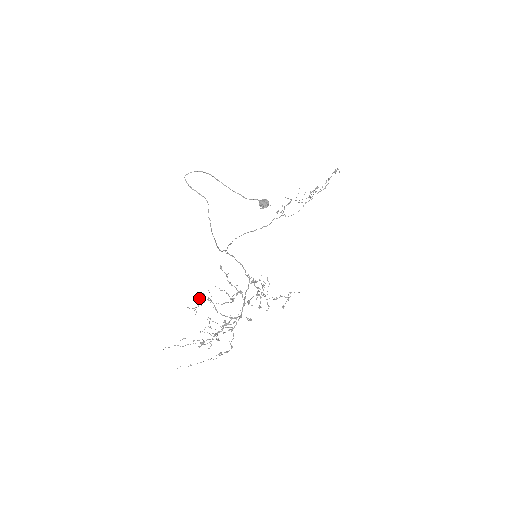
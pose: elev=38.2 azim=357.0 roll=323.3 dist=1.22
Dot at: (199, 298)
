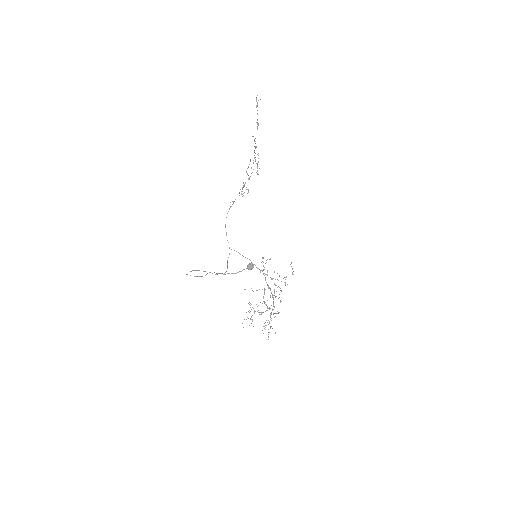
Dot at: occluded
